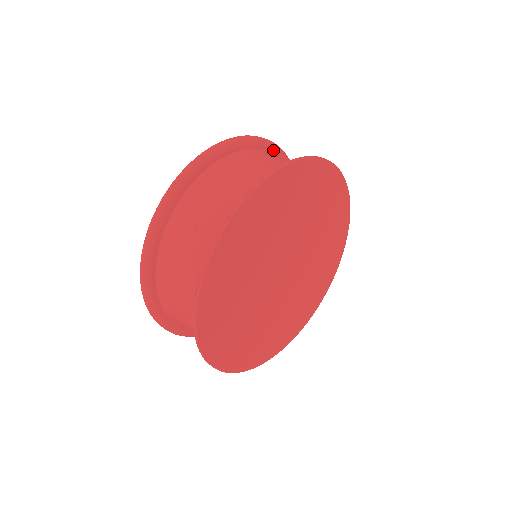
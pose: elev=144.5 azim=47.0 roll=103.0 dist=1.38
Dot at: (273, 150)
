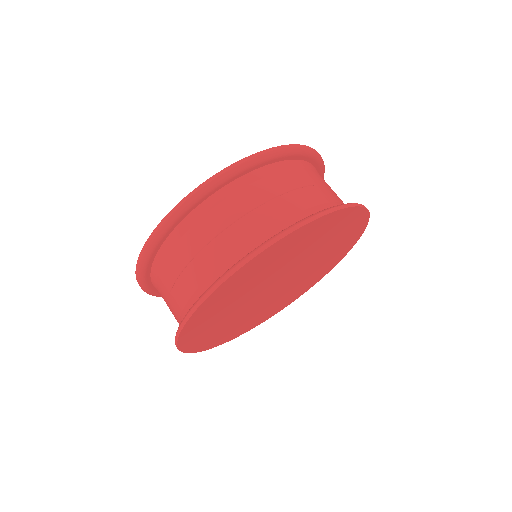
Dot at: (249, 169)
